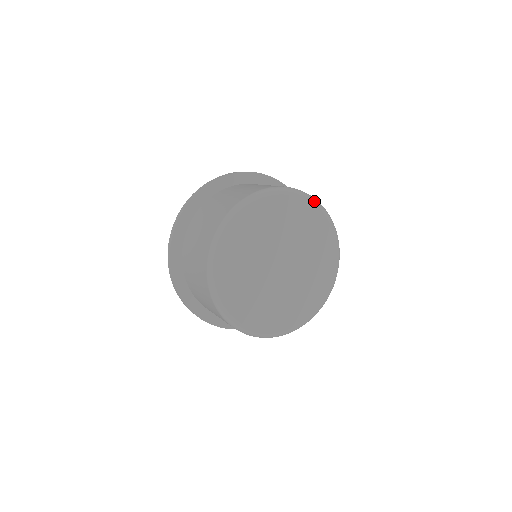
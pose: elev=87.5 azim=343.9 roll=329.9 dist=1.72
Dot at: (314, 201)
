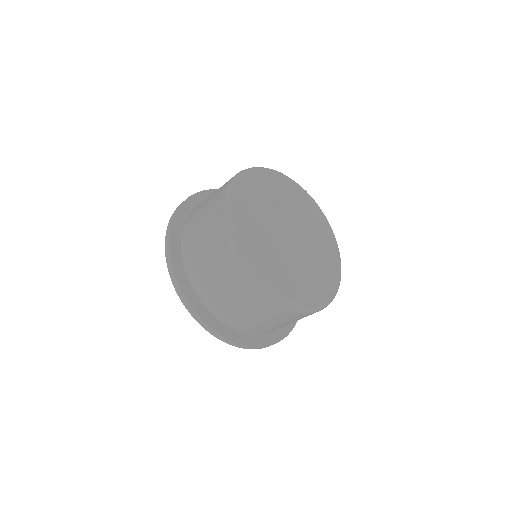
Dot at: (320, 209)
